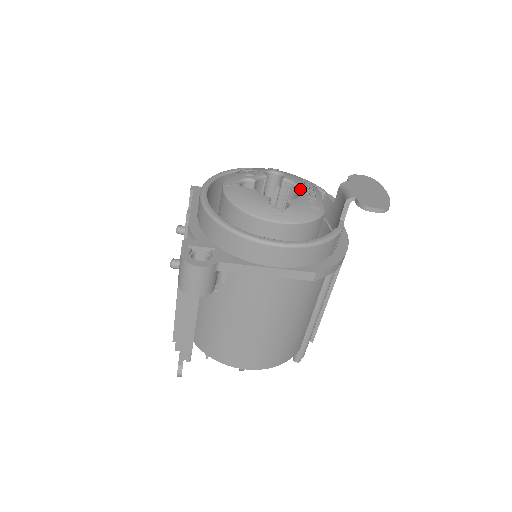
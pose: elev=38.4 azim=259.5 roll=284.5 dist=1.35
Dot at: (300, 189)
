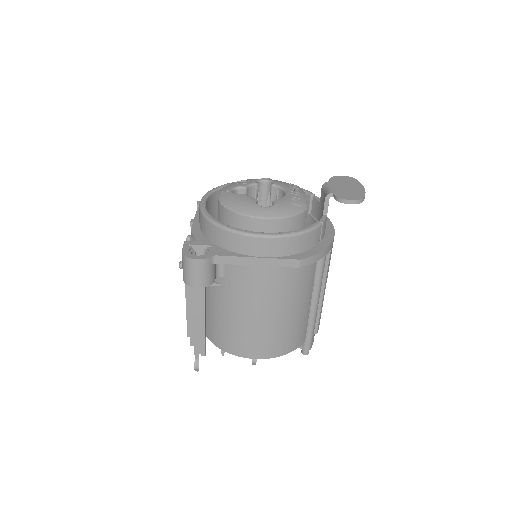
Dot at: (285, 191)
